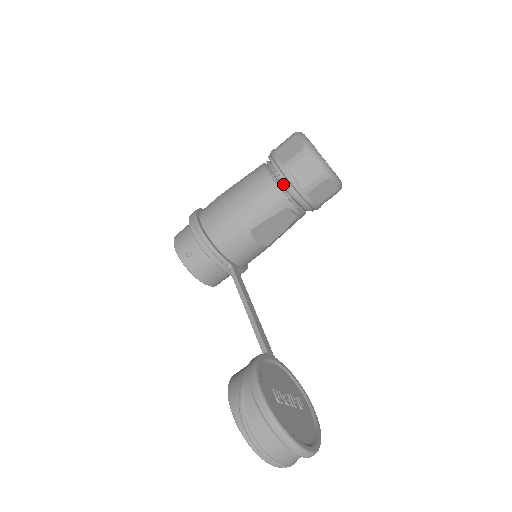
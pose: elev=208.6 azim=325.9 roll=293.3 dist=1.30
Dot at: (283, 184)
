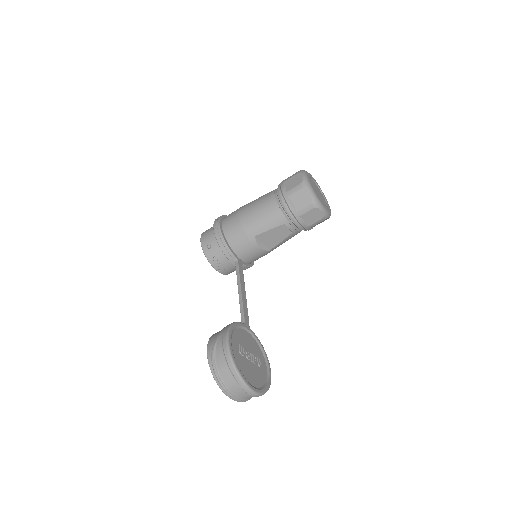
Dot at: (284, 206)
